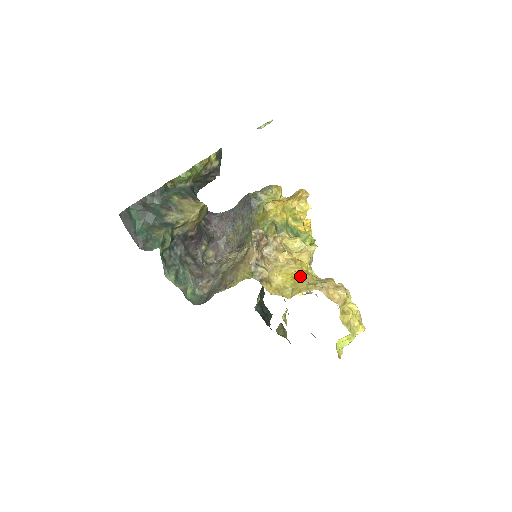
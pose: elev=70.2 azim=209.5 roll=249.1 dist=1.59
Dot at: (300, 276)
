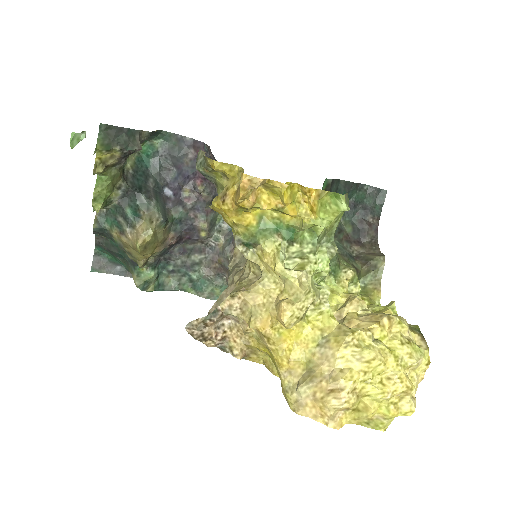
Dot at: (277, 367)
